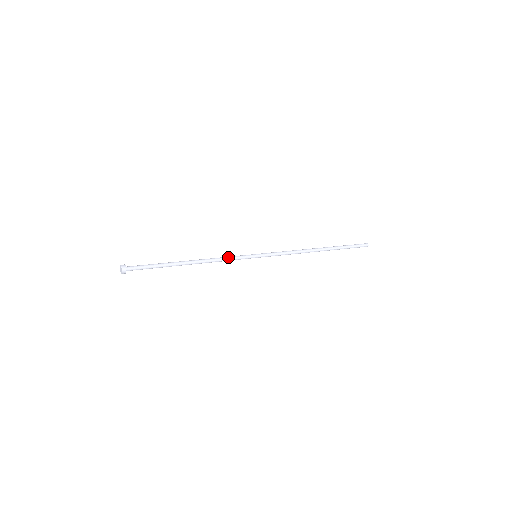
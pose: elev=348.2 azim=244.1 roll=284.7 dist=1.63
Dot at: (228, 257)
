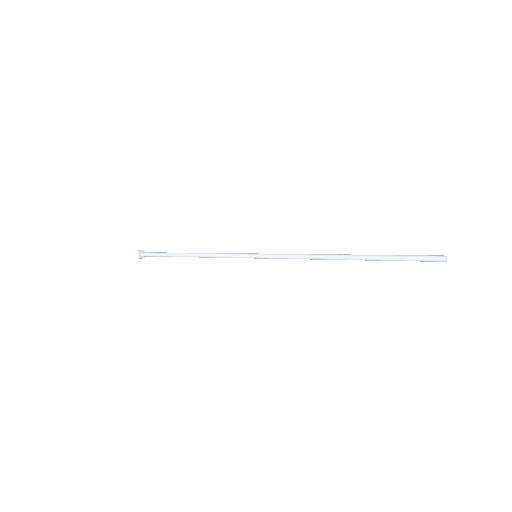
Dot at: (223, 254)
